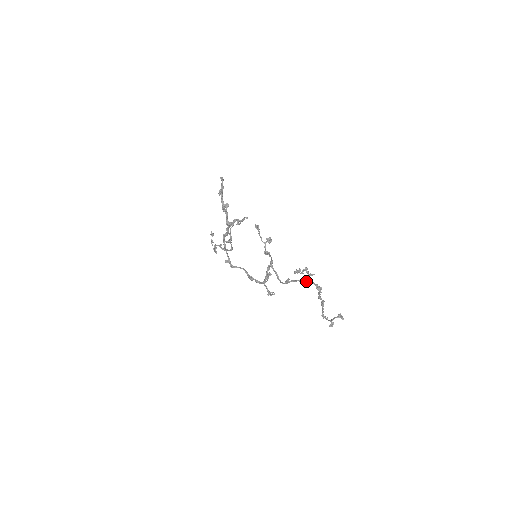
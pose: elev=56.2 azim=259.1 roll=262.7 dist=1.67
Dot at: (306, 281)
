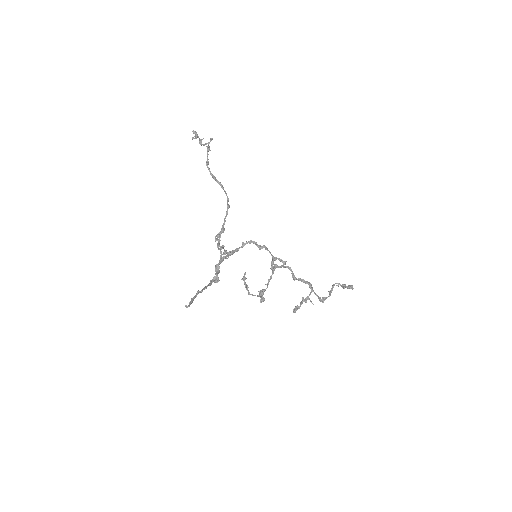
Dot at: (310, 286)
